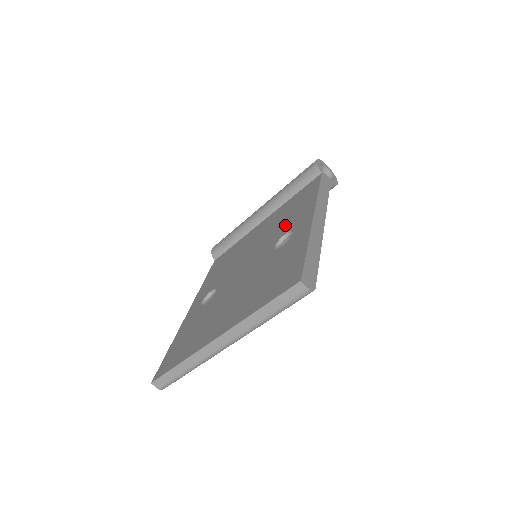
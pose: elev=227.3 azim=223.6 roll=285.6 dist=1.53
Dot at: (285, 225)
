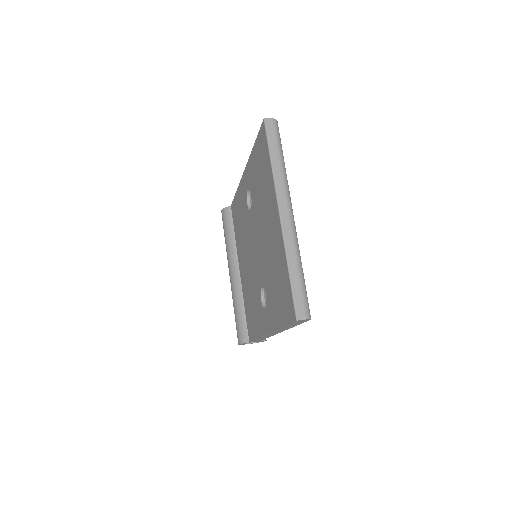
Dot at: (244, 214)
